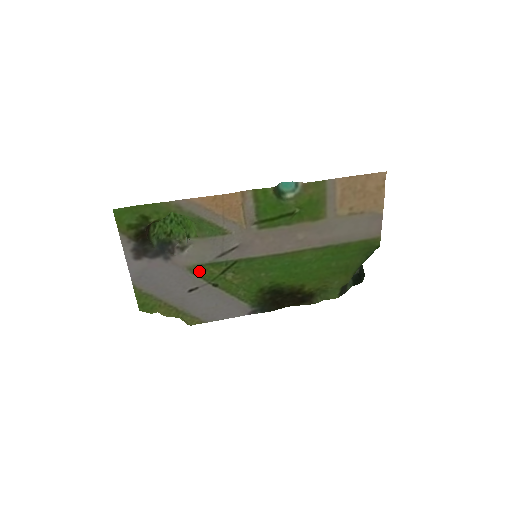
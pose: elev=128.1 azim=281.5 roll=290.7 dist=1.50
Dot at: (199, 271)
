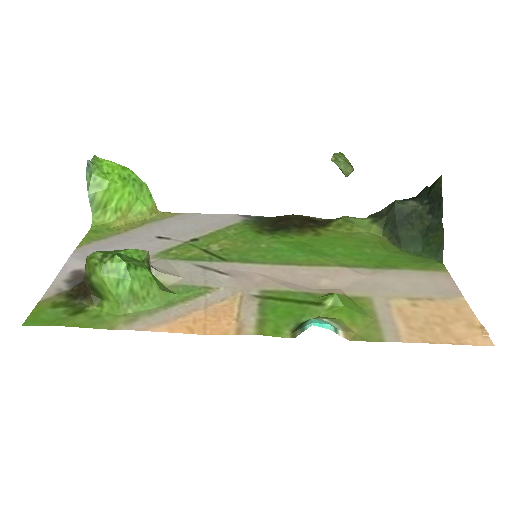
Dot at: (170, 253)
